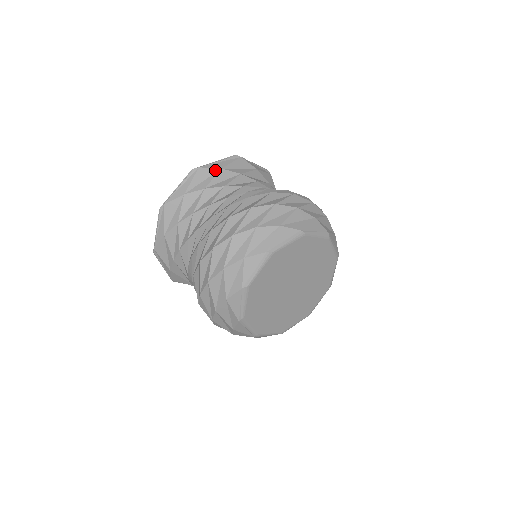
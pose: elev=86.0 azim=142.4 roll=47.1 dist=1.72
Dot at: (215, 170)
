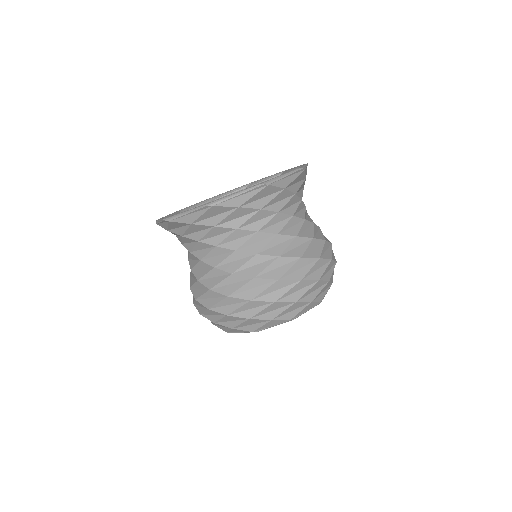
Dot at: (279, 189)
